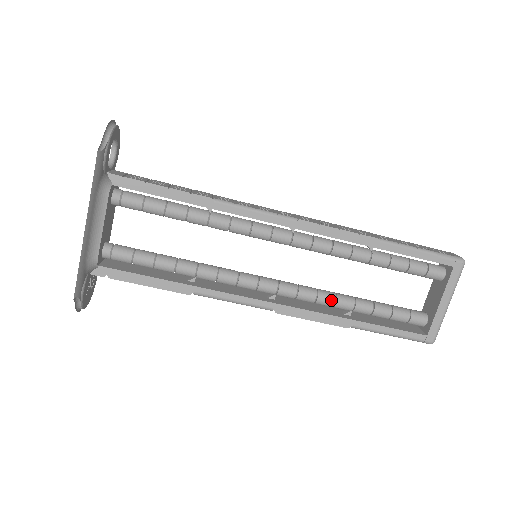
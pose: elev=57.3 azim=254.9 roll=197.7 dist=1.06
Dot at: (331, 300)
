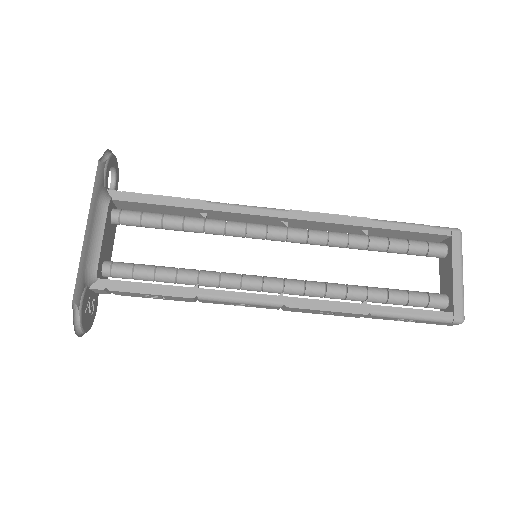
Dot at: (341, 289)
